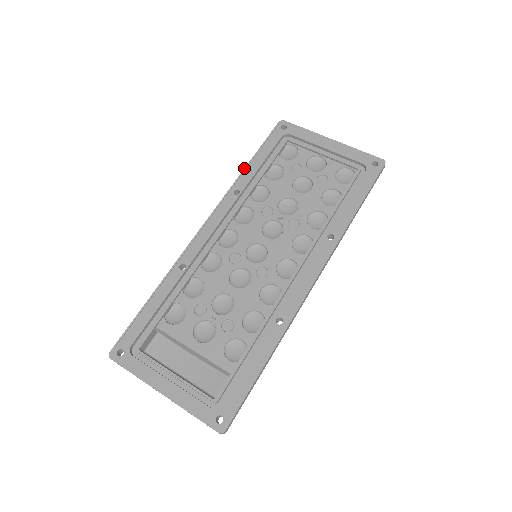
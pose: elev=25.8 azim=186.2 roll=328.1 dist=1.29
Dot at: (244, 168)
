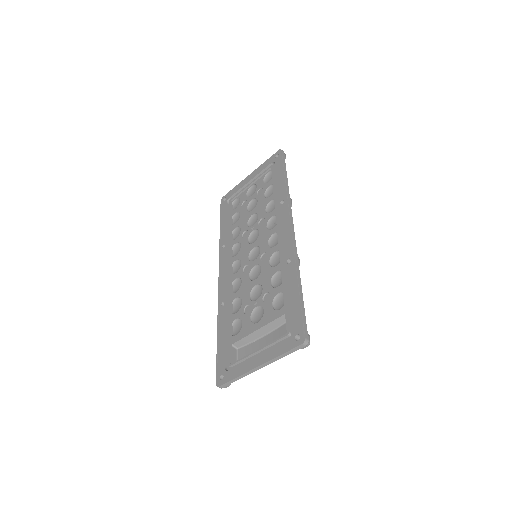
Dot at: occluded
